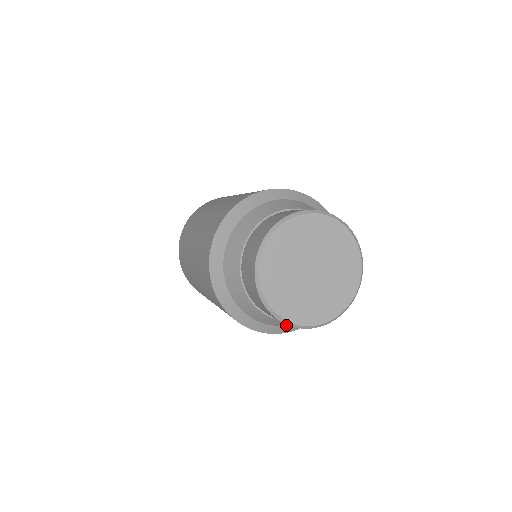
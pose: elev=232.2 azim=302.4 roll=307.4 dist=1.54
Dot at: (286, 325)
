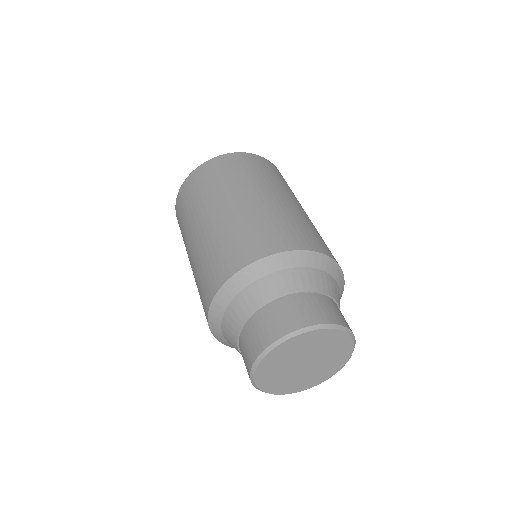
Dot at: occluded
